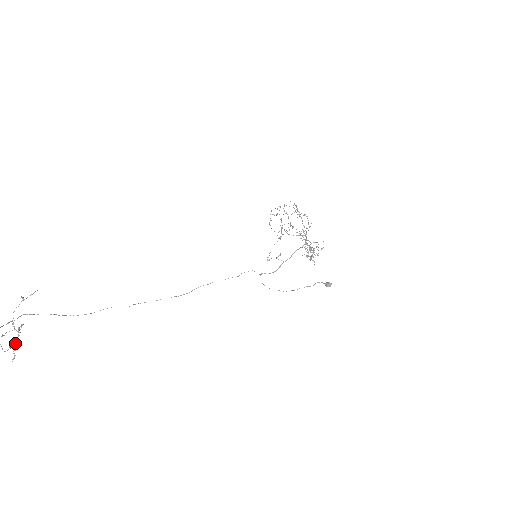
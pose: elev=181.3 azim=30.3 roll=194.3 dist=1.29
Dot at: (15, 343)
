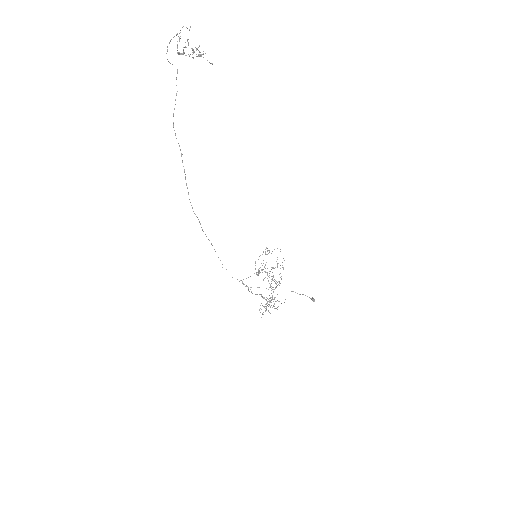
Dot at: occluded
